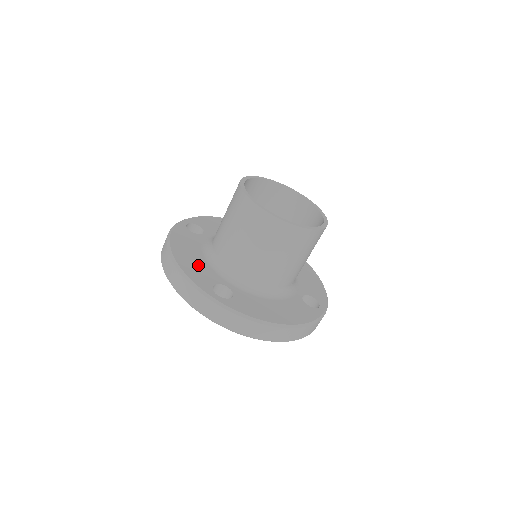
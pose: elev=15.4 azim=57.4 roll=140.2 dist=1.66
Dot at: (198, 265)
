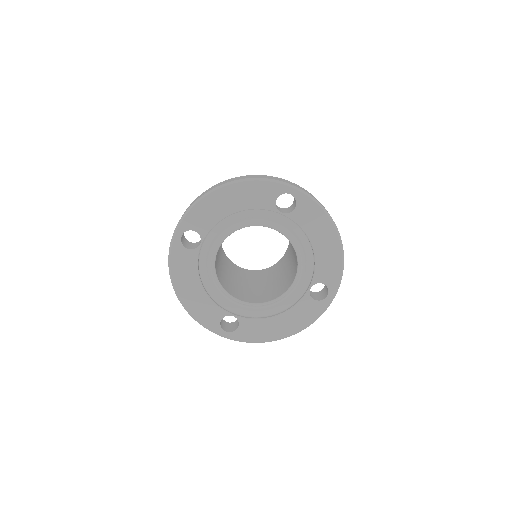
Dot at: occluded
